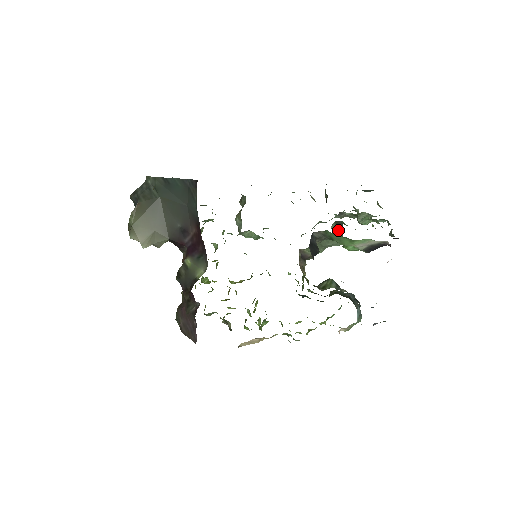
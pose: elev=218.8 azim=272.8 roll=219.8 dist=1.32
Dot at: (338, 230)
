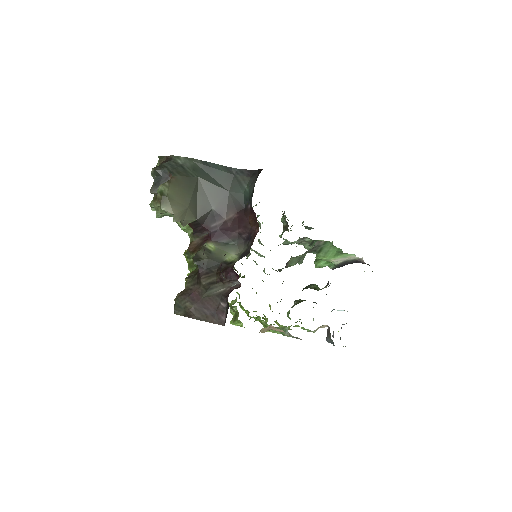
Dot at: occluded
